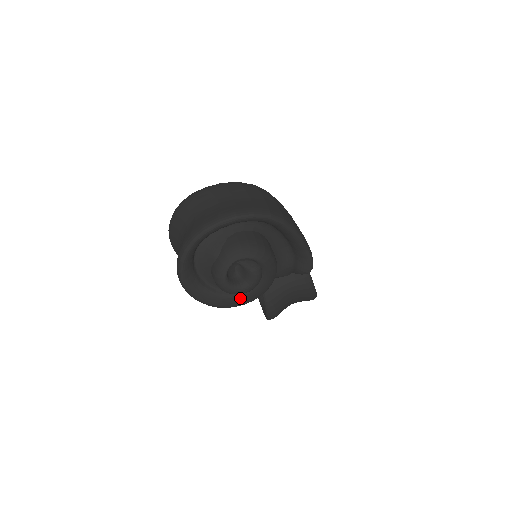
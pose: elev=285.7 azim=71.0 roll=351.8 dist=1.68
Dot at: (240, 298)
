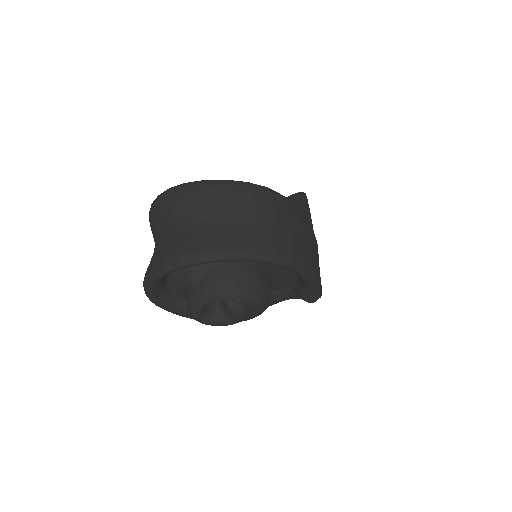
Dot at: occluded
